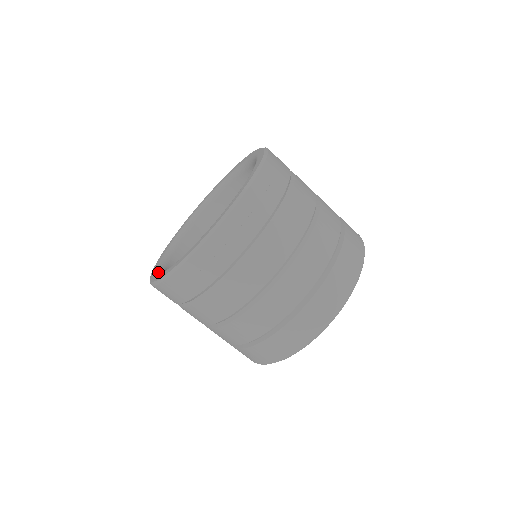
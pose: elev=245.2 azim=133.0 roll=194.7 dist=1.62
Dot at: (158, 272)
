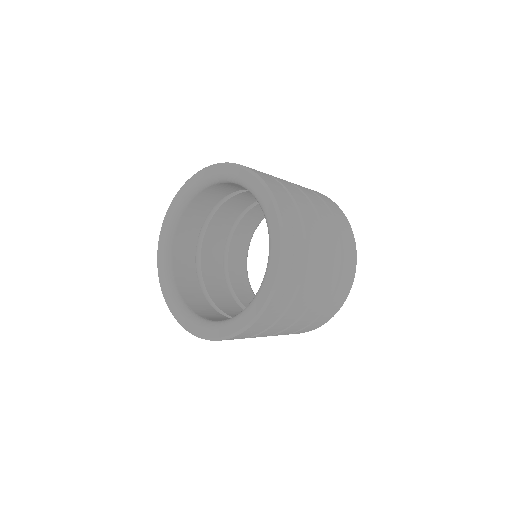
Dot at: (169, 291)
